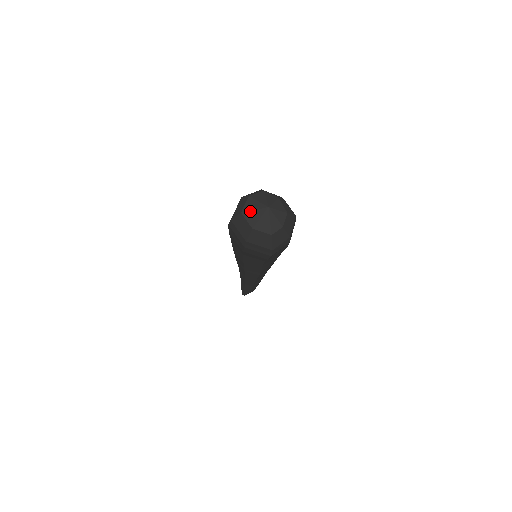
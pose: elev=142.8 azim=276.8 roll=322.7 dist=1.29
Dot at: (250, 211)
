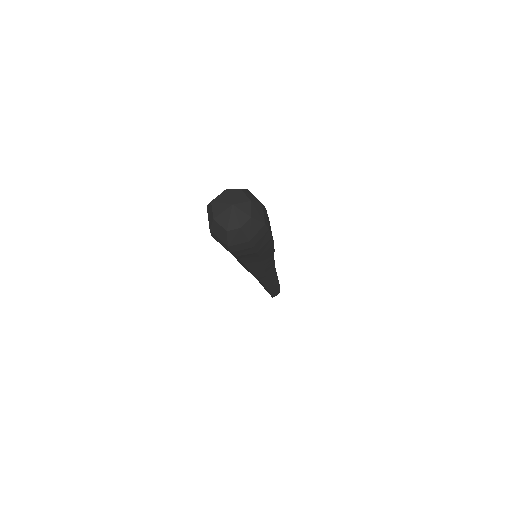
Dot at: (218, 203)
